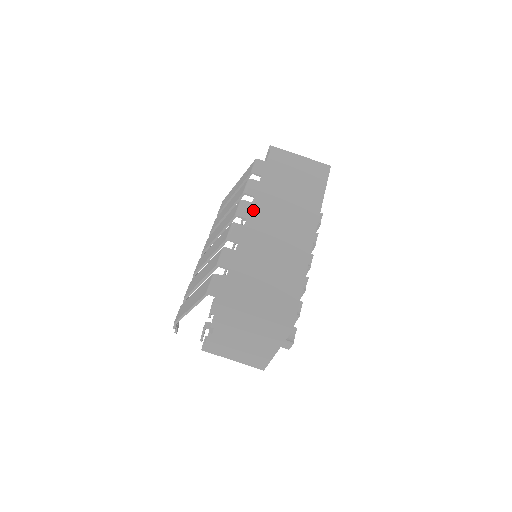
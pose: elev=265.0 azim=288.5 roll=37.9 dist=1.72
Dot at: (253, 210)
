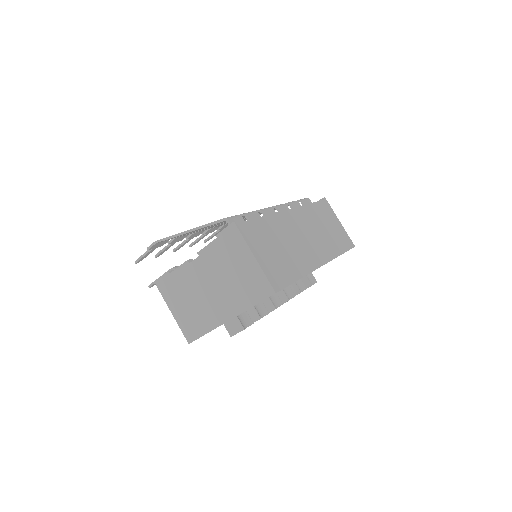
Dot at: (294, 211)
